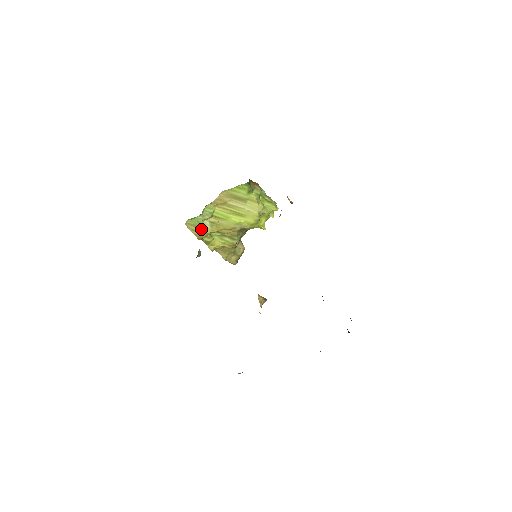
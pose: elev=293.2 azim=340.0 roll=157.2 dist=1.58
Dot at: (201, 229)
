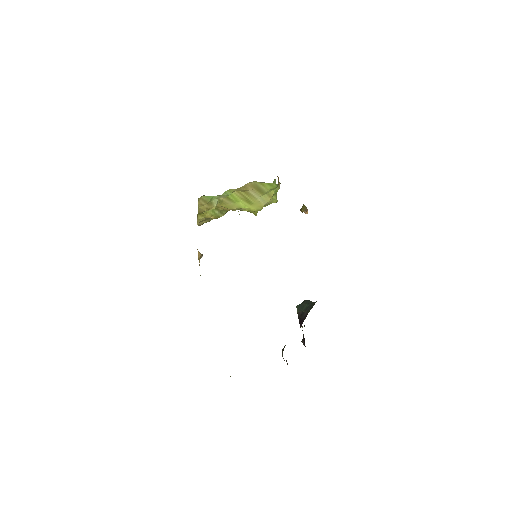
Dot at: (208, 205)
